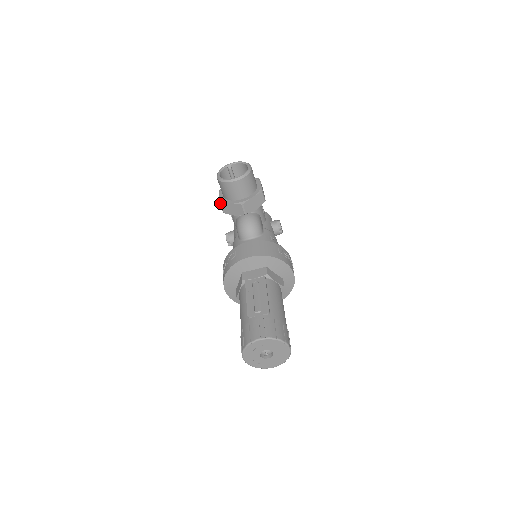
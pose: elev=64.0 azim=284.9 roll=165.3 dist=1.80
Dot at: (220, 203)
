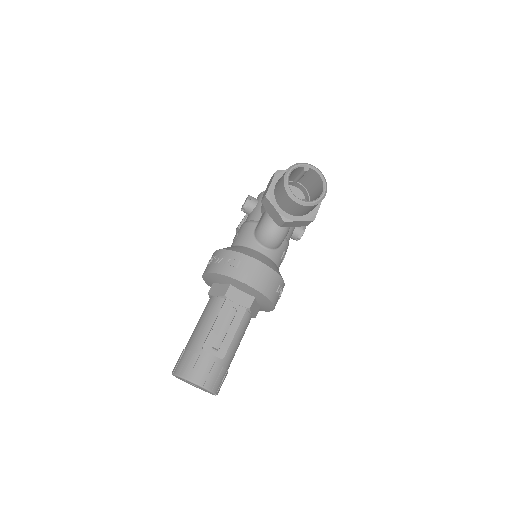
Dot at: (266, 196)
